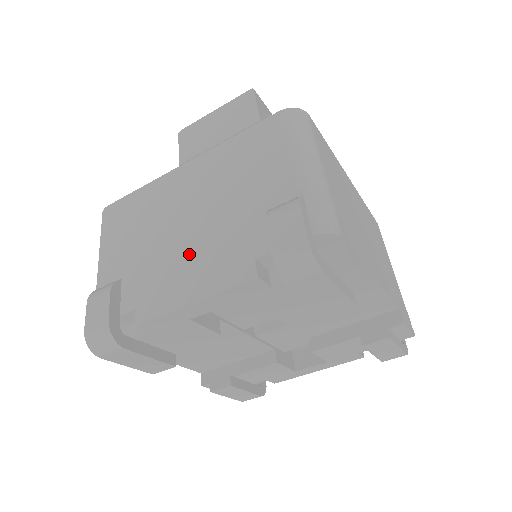
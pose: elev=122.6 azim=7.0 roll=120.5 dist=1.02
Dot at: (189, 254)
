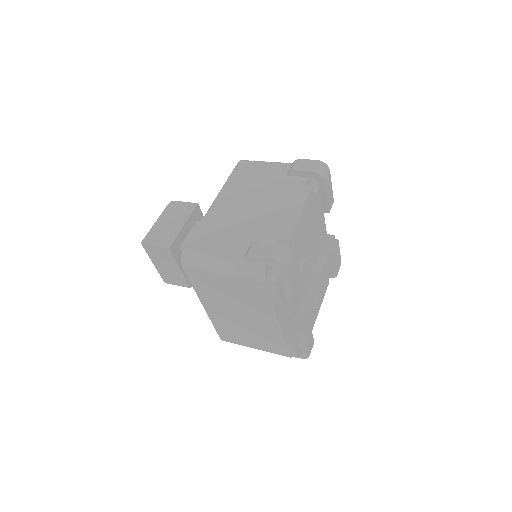
Dot at: (273, 209)
